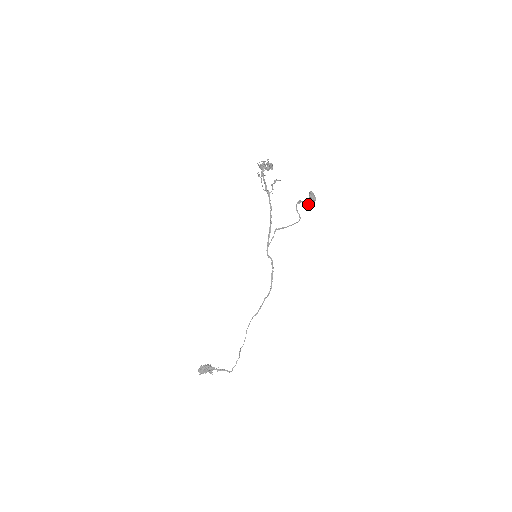
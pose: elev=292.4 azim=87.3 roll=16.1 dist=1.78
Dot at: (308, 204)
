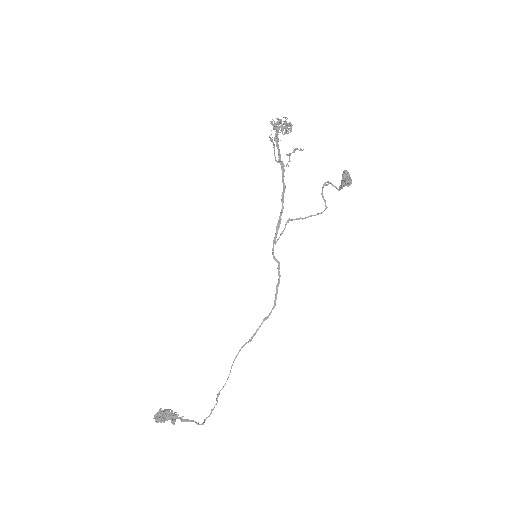
Dot at: (340, 188)
